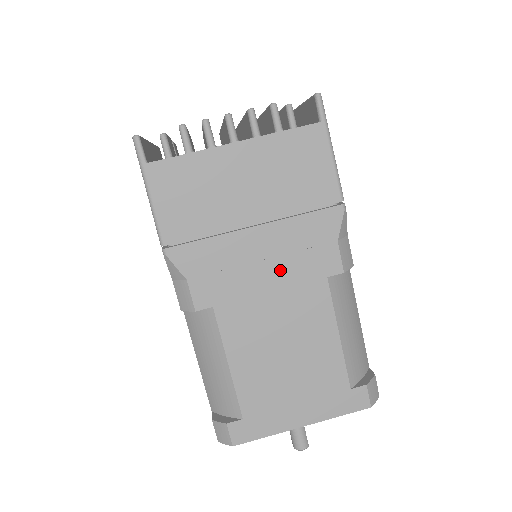
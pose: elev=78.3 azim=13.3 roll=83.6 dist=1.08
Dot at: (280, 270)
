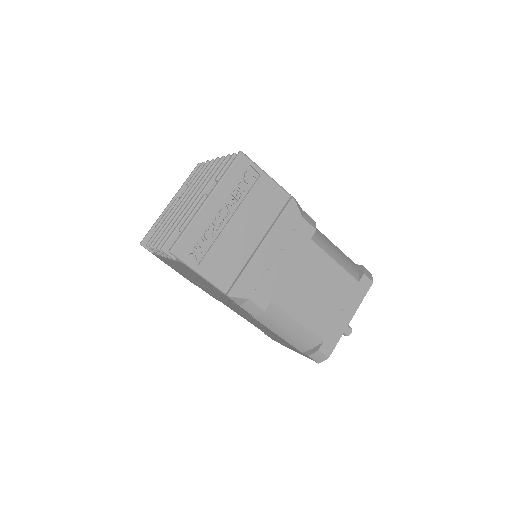
Dot at: (229, 303)
